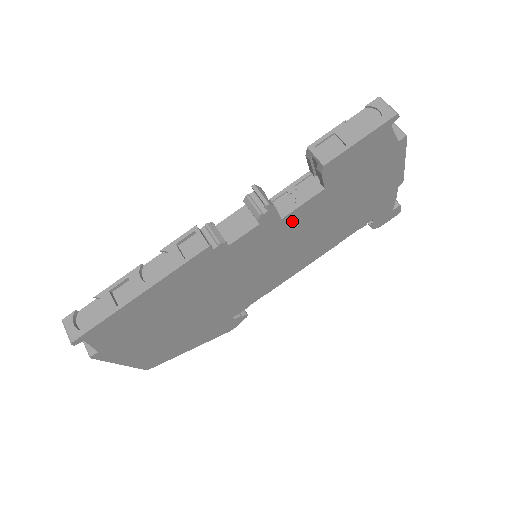
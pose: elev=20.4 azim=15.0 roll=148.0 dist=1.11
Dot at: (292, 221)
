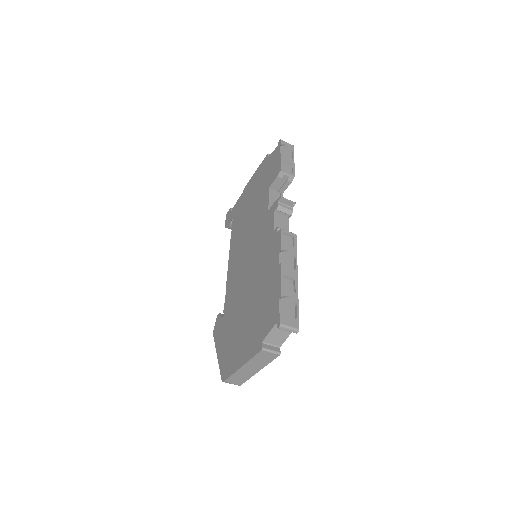
Dot at: occluded
